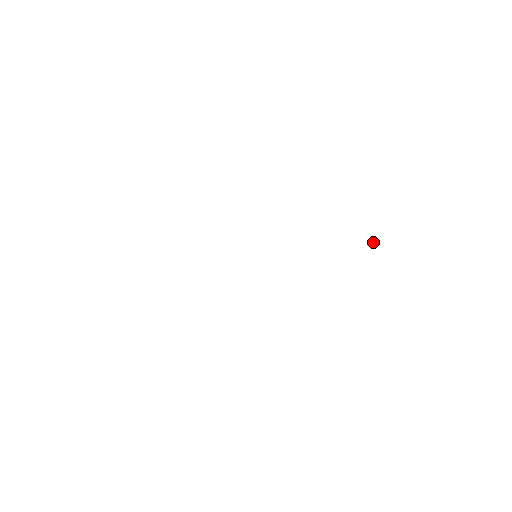
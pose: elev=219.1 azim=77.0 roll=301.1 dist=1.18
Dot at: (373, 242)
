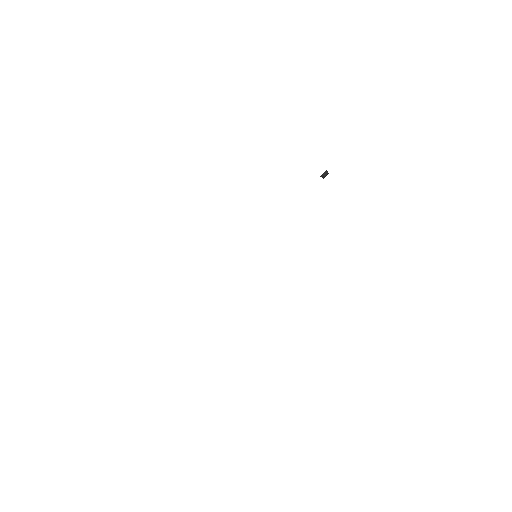
Dot at: (323, 175)
